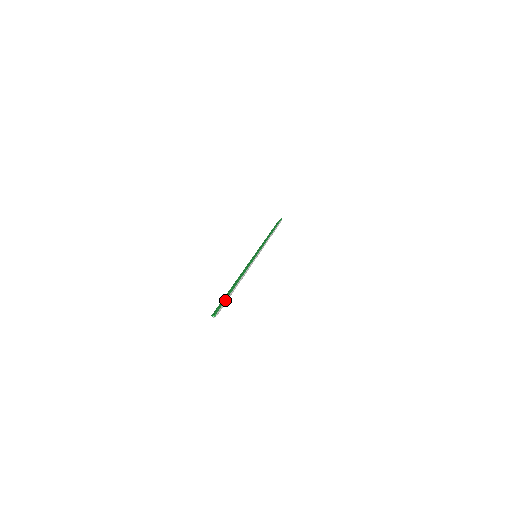
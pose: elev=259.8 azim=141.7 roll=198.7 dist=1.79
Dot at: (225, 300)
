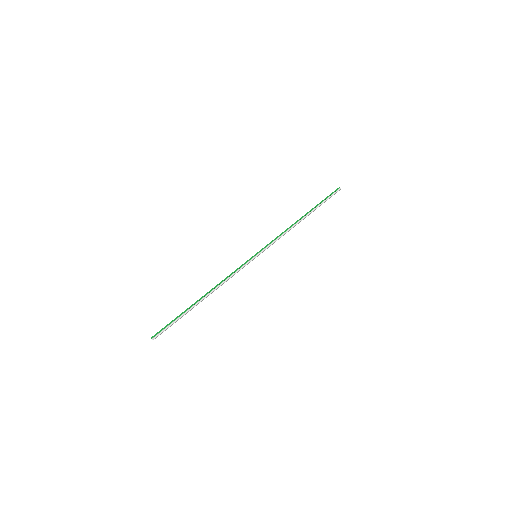
Dot at: (173, 321)
